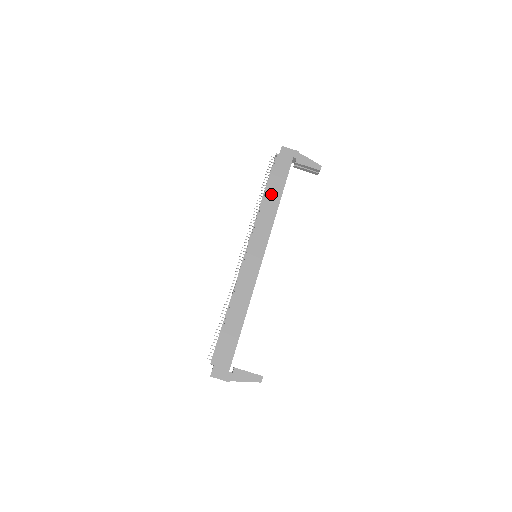
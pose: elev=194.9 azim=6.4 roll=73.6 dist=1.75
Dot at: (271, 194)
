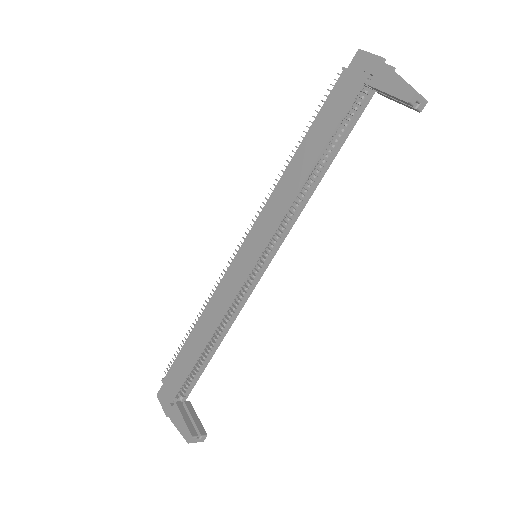
Dot at: (305, 151)
